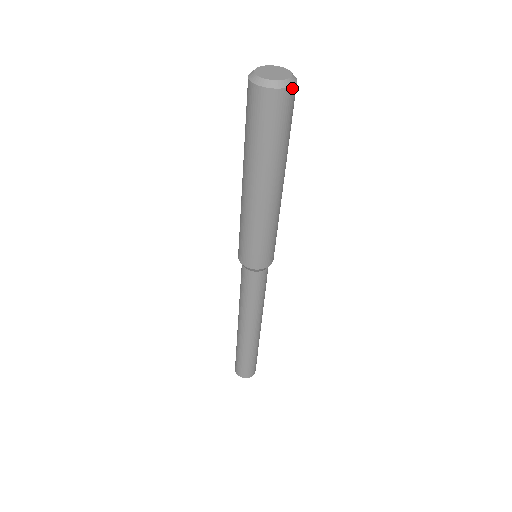
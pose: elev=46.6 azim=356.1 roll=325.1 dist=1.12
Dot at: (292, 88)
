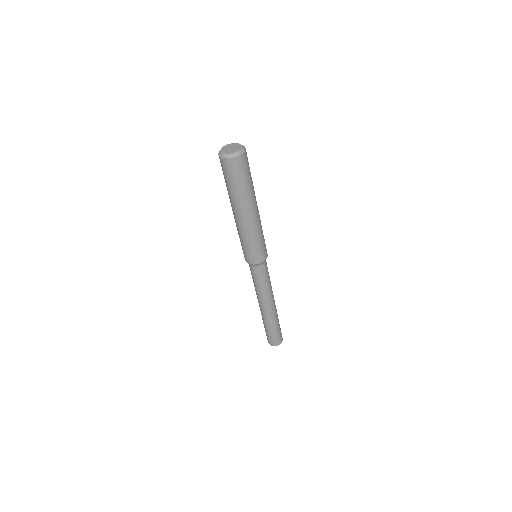
Dot at: (232, 159)
